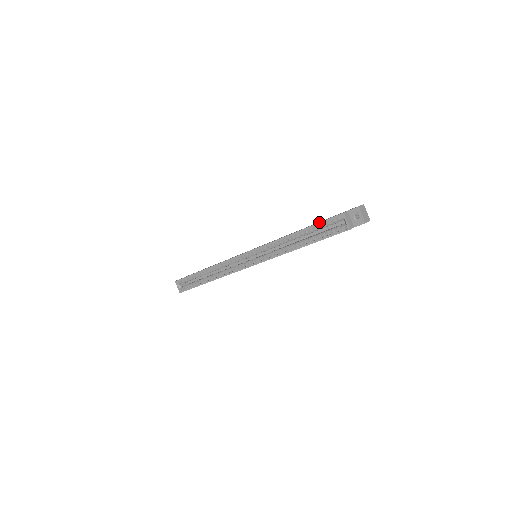
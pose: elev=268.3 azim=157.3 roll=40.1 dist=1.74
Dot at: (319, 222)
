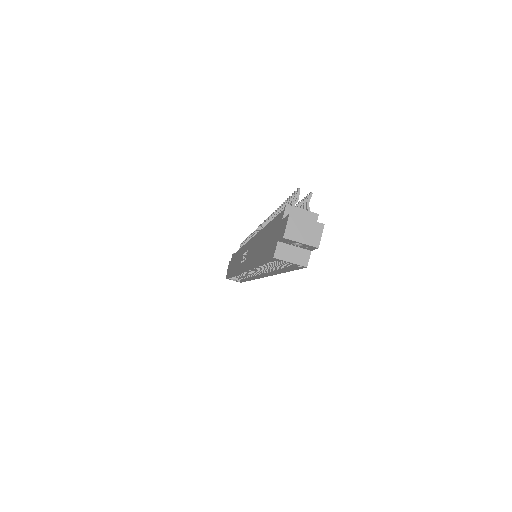
Dot at: (262, 262)
